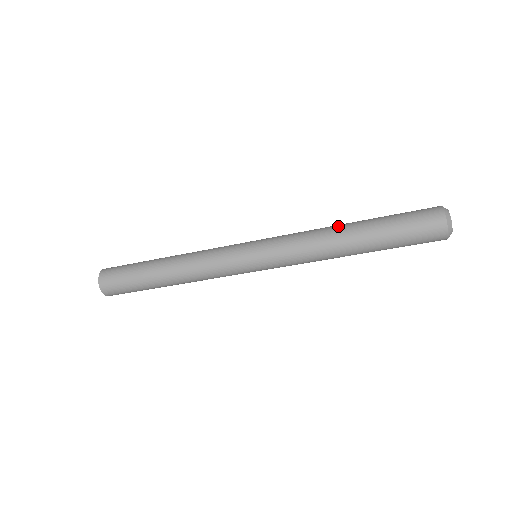
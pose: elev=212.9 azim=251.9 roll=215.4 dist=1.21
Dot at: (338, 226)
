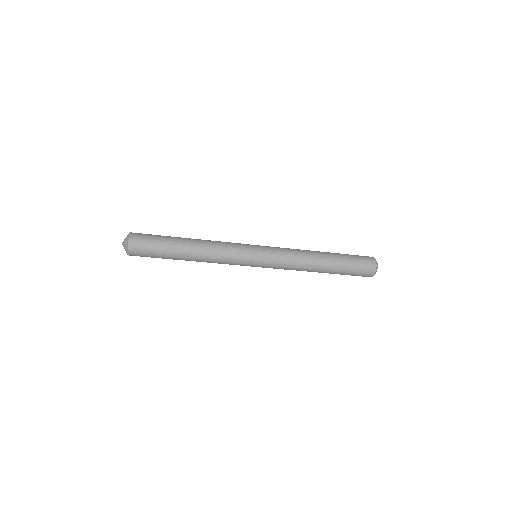
Dot at: (317, 262)
